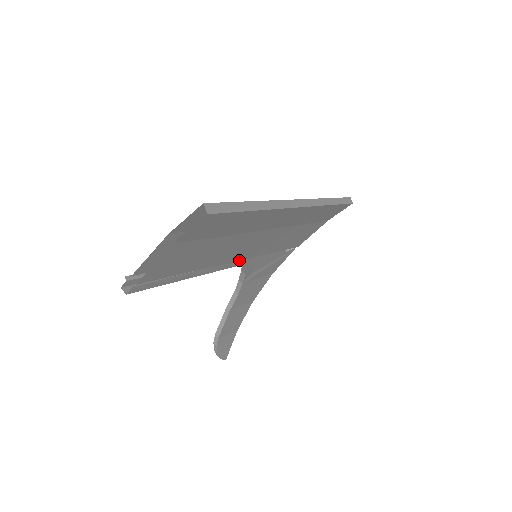
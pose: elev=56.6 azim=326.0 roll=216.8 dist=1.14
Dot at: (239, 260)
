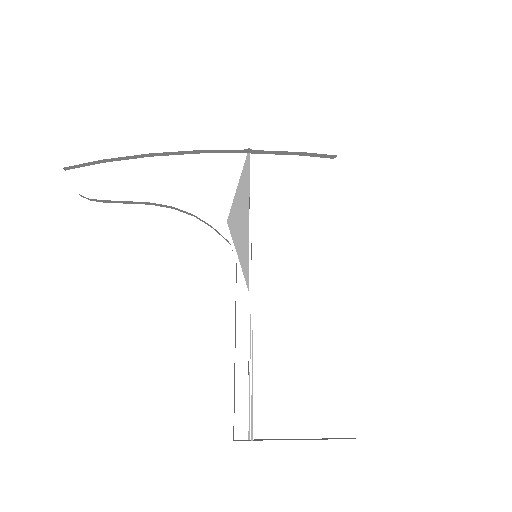
Dot at: occluded
